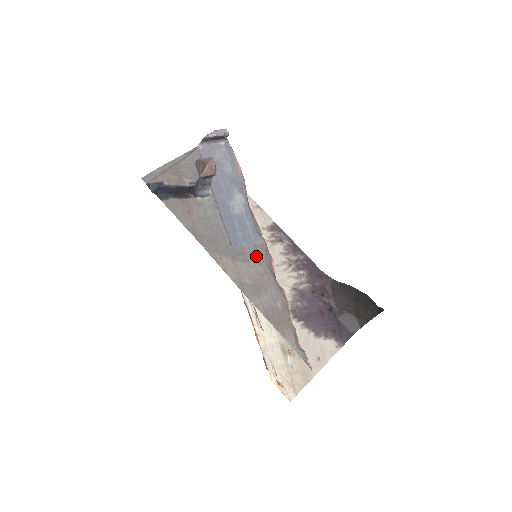
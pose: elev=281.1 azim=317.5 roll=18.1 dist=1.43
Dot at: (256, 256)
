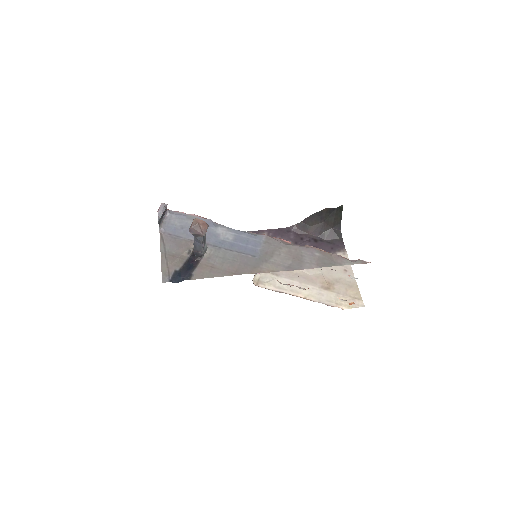
Dot at: (273, 246)
